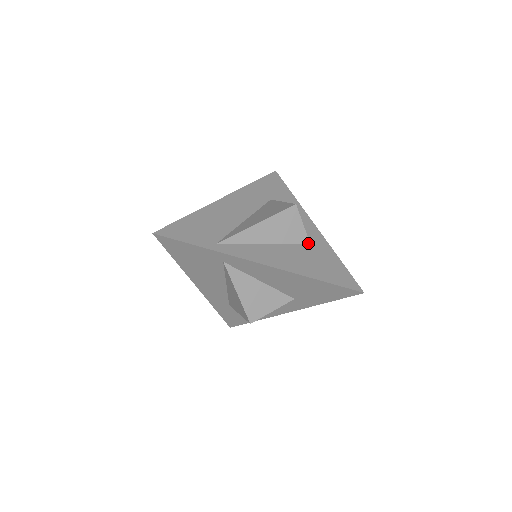
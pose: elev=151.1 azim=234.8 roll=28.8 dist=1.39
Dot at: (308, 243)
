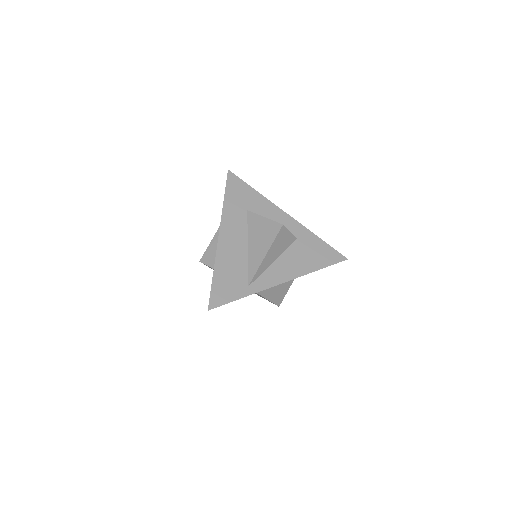
Dot at: (296, 239)
